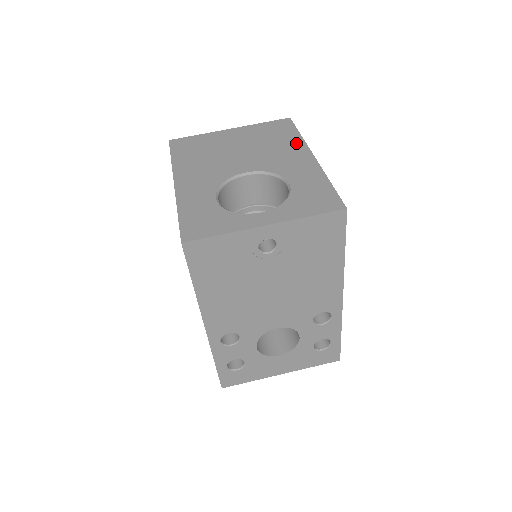
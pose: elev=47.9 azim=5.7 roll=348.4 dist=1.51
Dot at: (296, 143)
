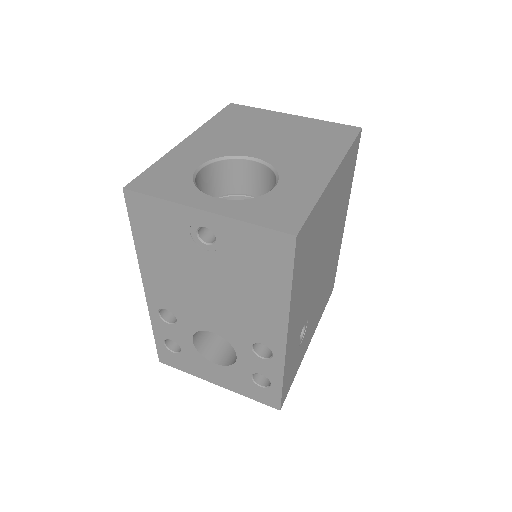
Dot at: (334, 153)
